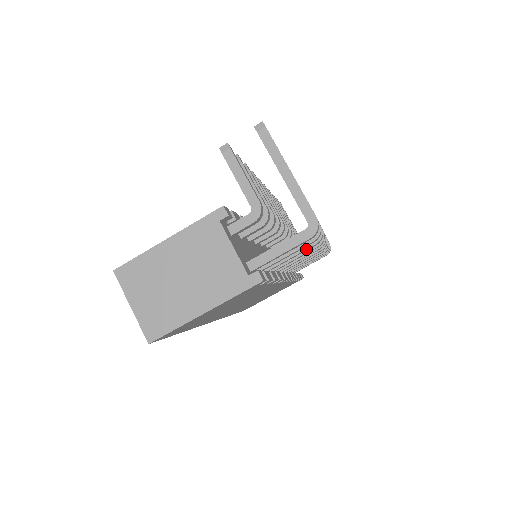
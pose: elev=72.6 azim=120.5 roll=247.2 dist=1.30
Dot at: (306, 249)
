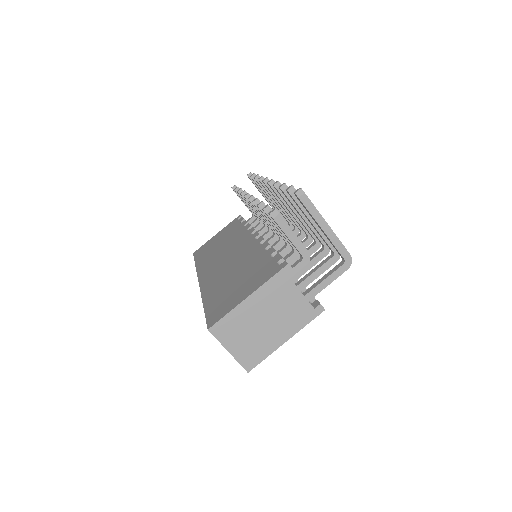
Dot at: (320, 260)
